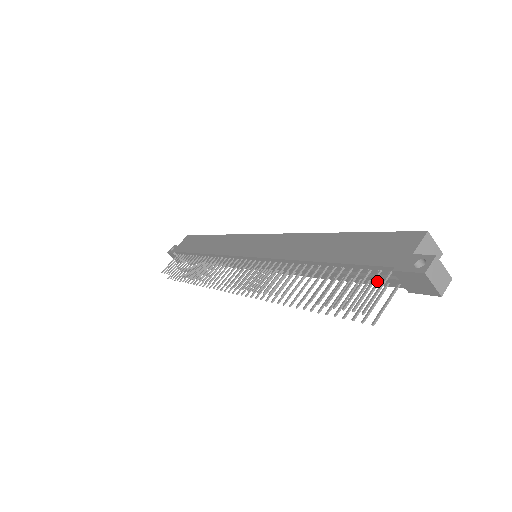
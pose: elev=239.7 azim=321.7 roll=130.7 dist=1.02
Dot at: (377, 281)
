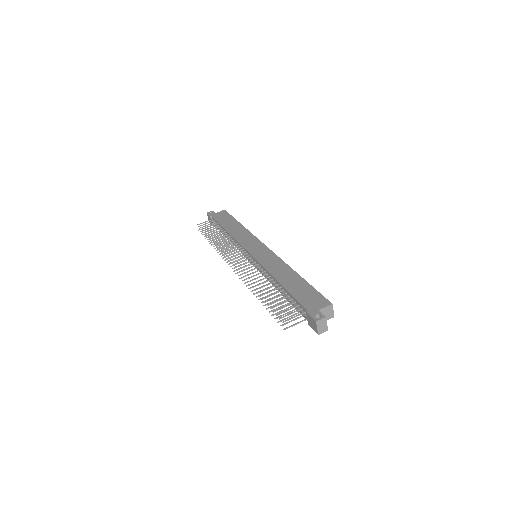
Dot at: (300, 311)
